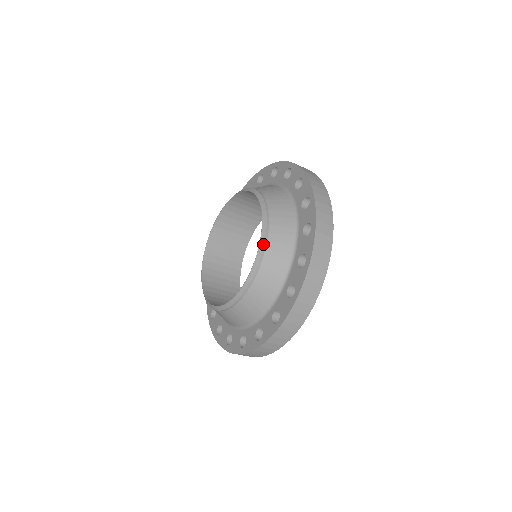
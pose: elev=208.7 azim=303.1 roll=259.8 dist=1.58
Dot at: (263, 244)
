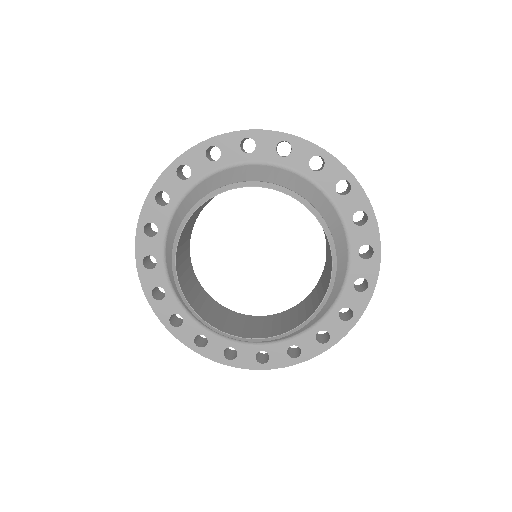
Dot at: occluded
